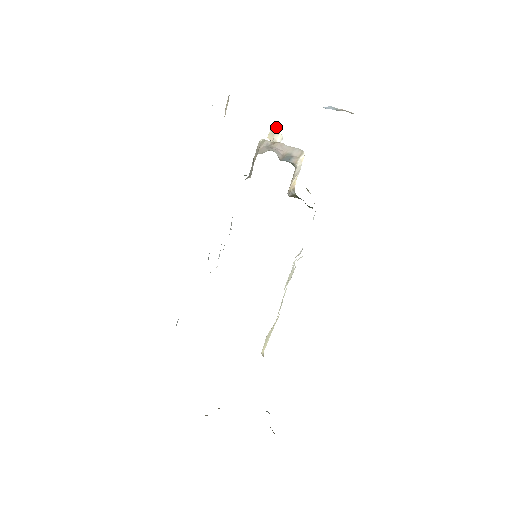
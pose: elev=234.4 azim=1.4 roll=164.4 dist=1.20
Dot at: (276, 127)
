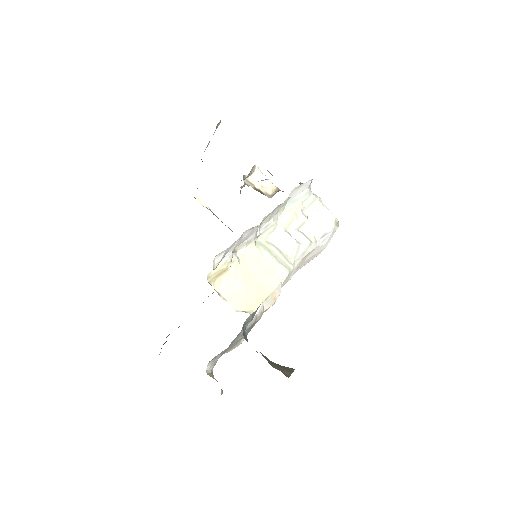
Dot at: (243, 176)
